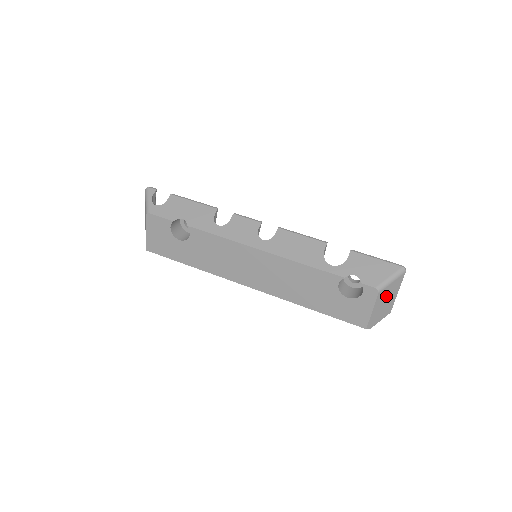
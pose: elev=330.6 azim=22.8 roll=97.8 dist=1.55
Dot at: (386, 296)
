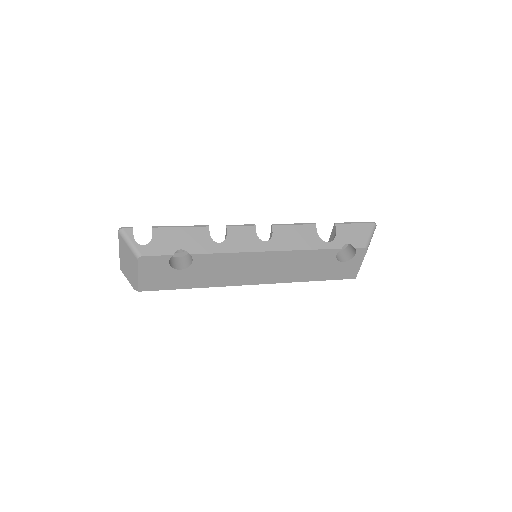
Dot at: occluded
